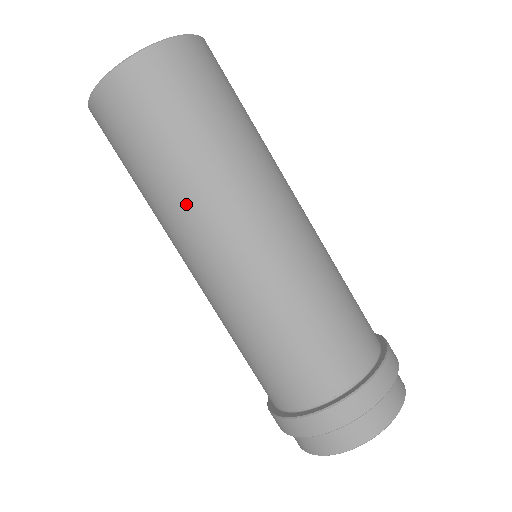
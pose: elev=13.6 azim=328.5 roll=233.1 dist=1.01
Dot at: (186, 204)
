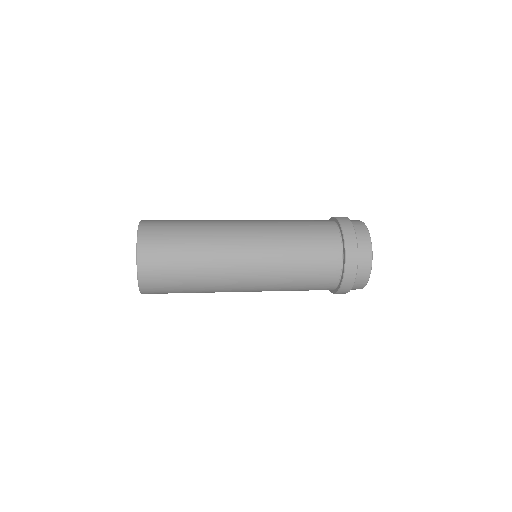
Dot at: (214, 290)
